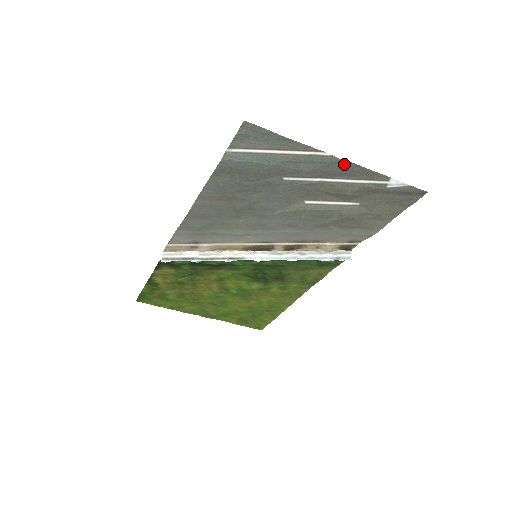
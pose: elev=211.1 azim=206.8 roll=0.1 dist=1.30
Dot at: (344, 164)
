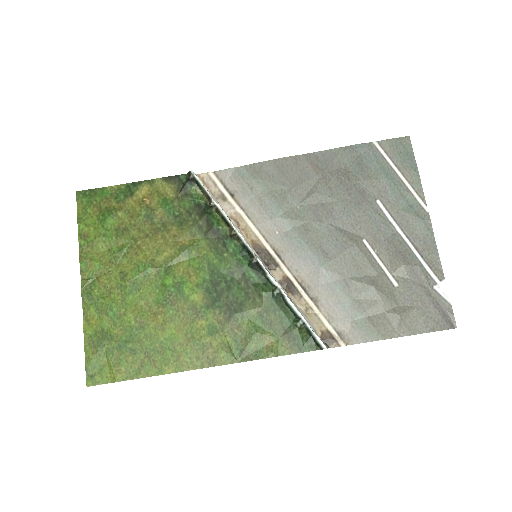
Dot at: (428, 230)
